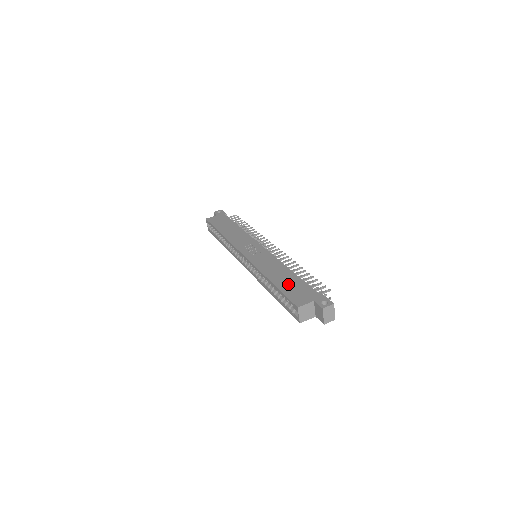
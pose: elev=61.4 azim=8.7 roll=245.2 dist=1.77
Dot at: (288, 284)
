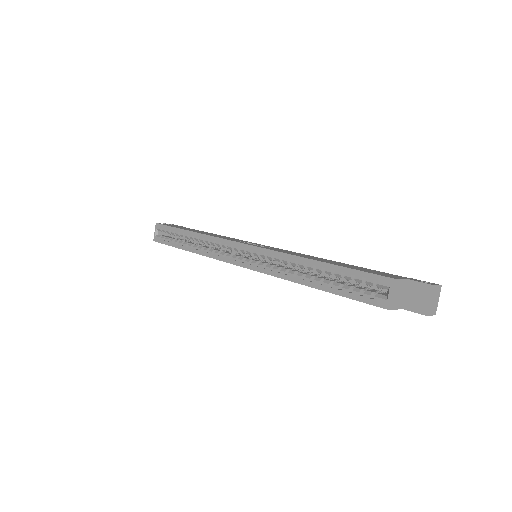
Dot at: occluded
